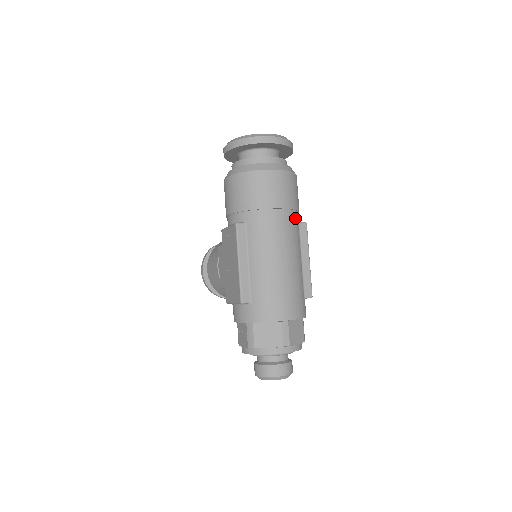
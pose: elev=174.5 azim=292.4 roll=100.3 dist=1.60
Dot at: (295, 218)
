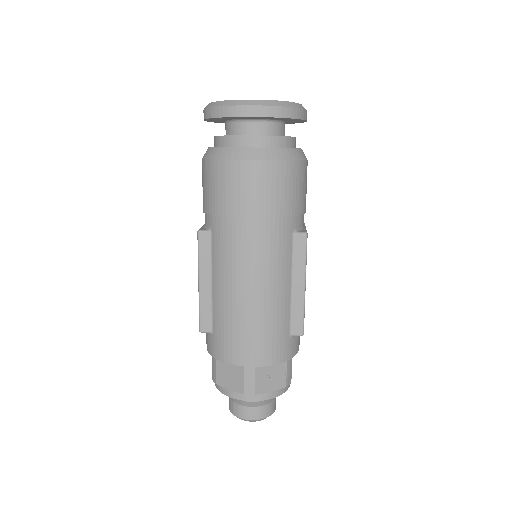
Dot at: (284, 229)
